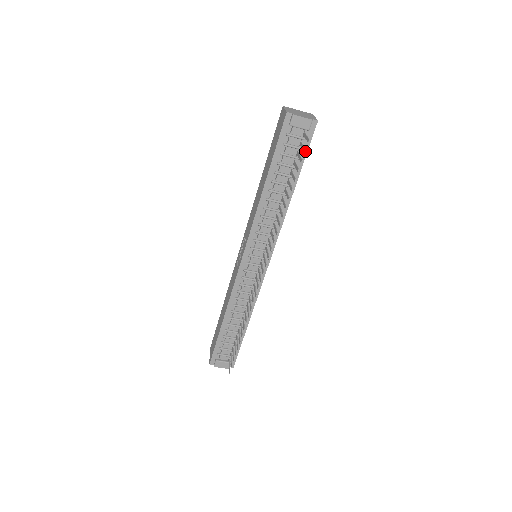
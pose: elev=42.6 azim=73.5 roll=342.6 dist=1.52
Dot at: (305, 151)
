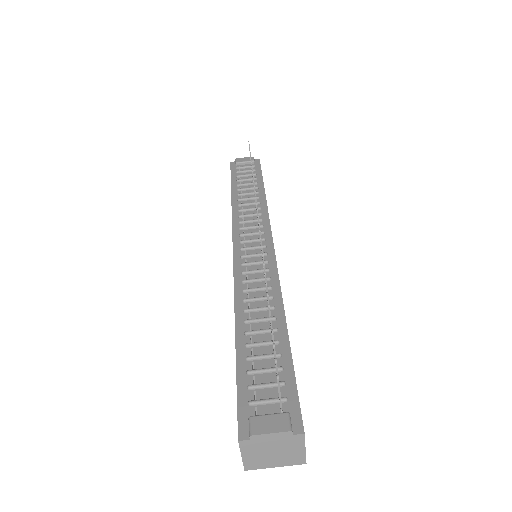
Dot at: (249, 145)
